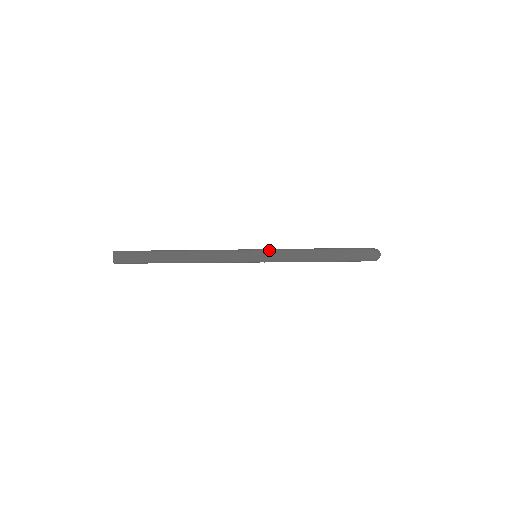
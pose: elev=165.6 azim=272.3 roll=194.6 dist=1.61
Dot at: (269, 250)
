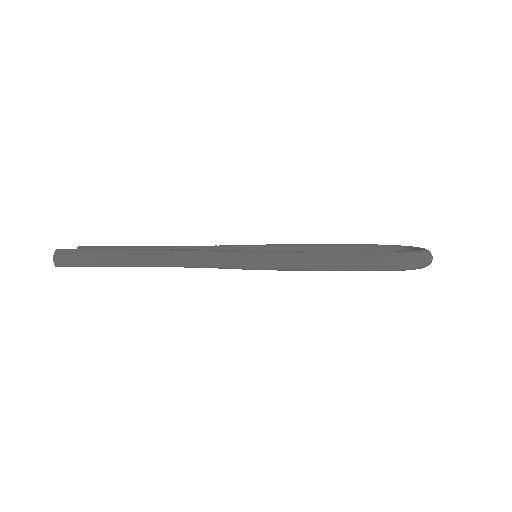
Dot at: (272, 253)
